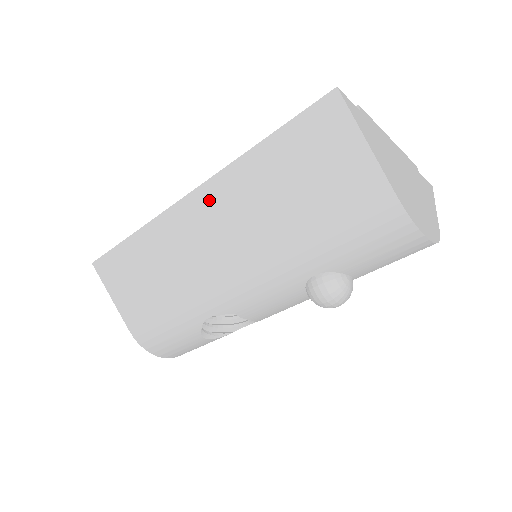
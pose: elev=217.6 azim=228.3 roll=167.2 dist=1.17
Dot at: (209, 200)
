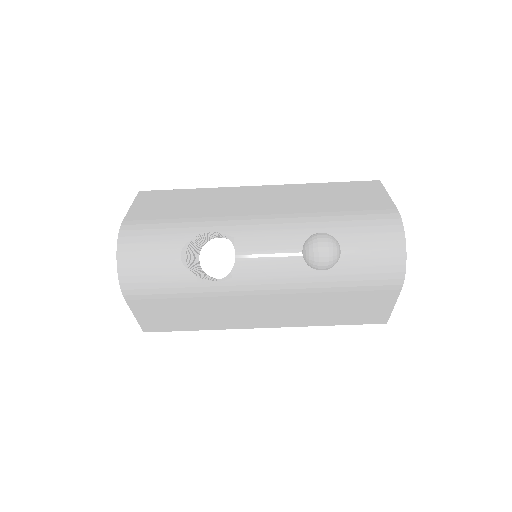
Dot at: (271, 190)
